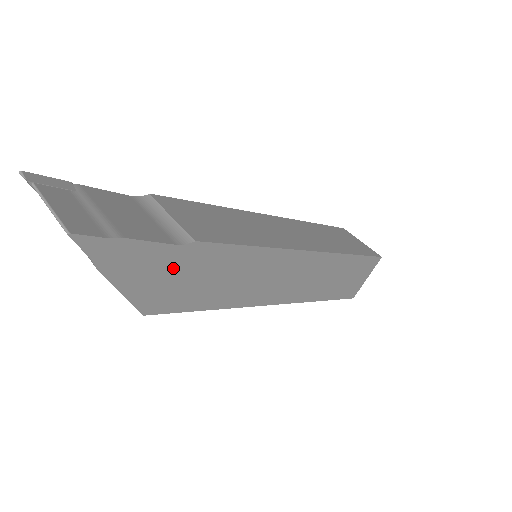
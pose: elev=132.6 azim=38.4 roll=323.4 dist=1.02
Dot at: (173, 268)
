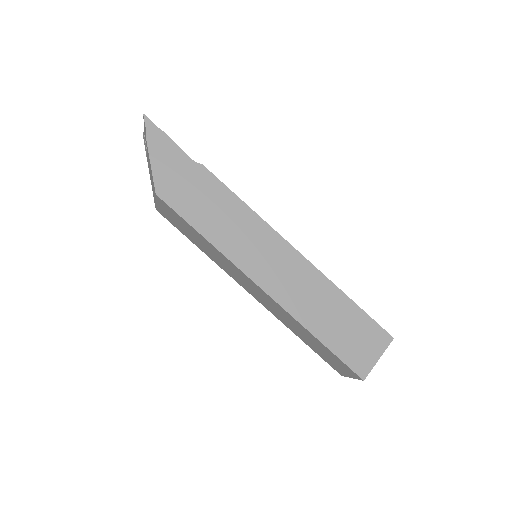
Dot at: (184, 173)
